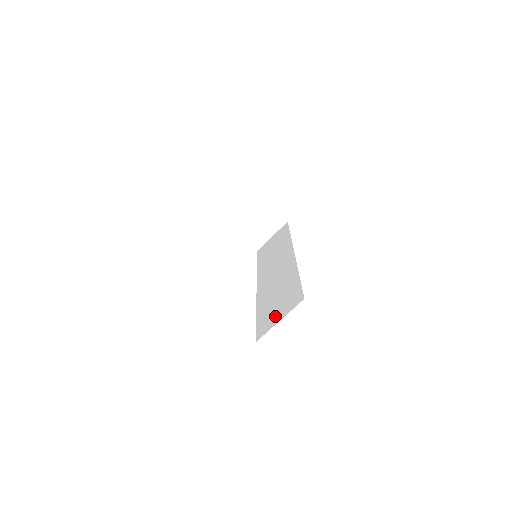
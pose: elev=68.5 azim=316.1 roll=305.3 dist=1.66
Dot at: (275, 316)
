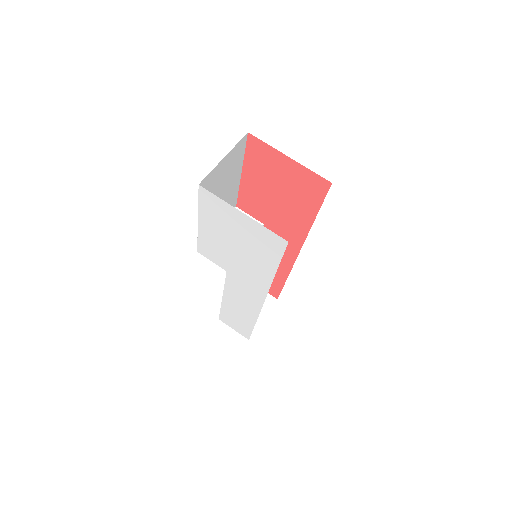
Dot at: occluded
